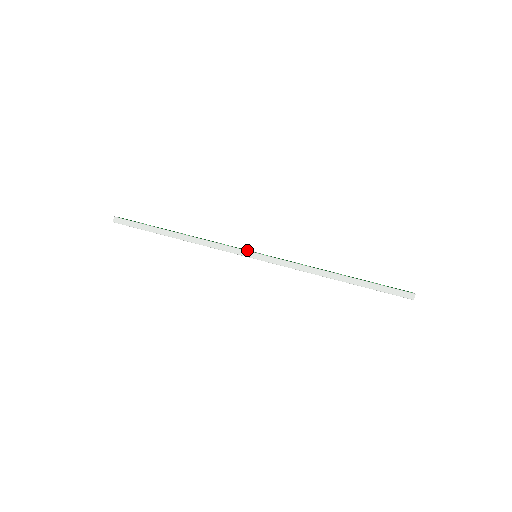
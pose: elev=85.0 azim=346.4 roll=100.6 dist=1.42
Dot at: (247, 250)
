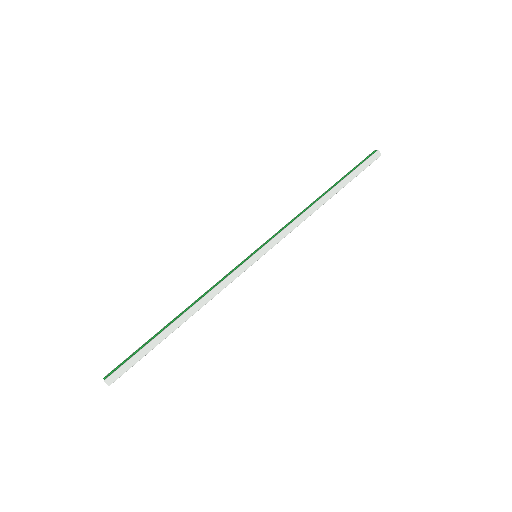
Dot at: (245, 260)
